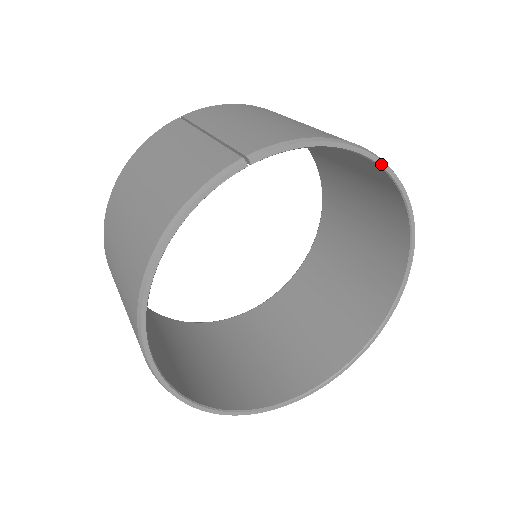
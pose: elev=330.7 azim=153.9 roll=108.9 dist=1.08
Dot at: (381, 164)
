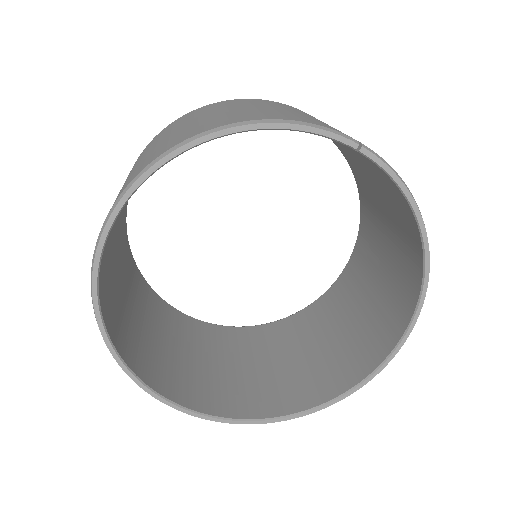
Dot at: (426, 271)
